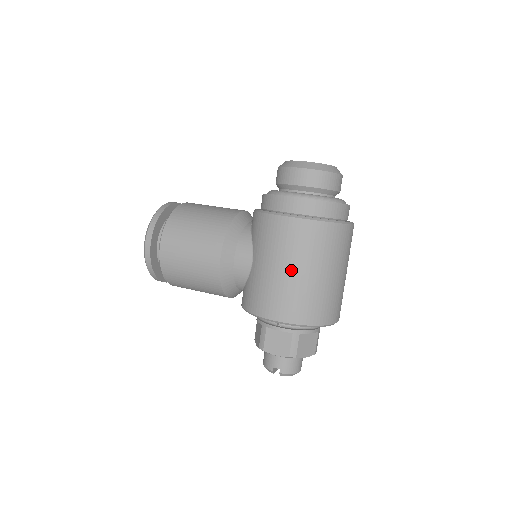
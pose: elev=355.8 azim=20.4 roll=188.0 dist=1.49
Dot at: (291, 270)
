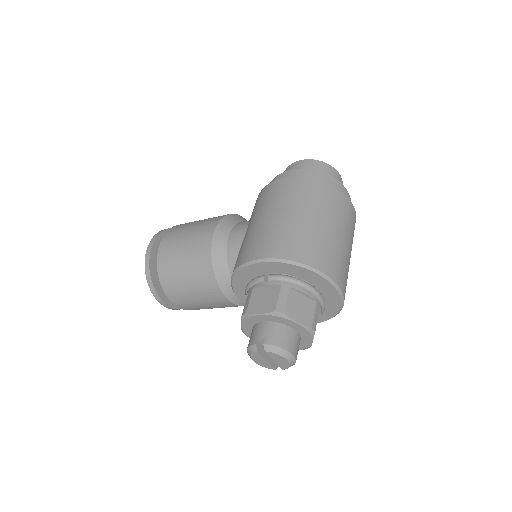
Dot at: (281, 213)
